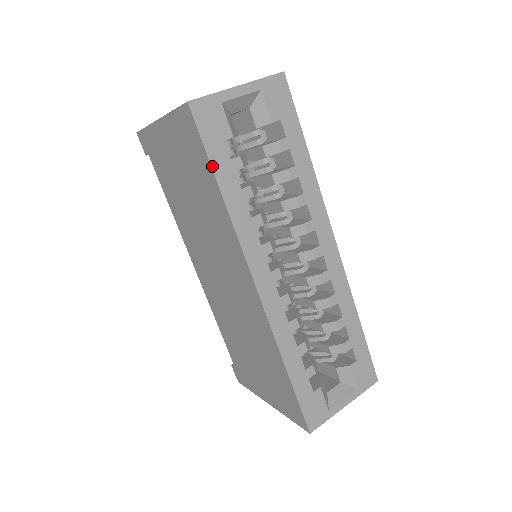
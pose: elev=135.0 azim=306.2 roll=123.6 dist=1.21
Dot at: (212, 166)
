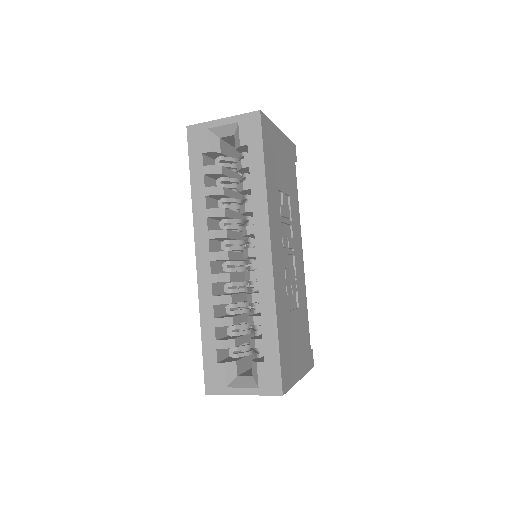
Dot at: (190, 168)
